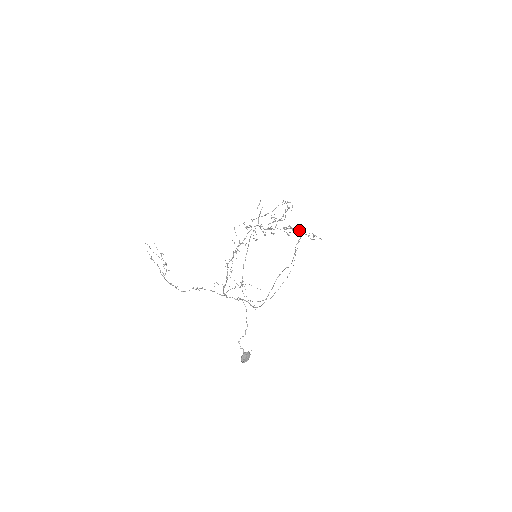
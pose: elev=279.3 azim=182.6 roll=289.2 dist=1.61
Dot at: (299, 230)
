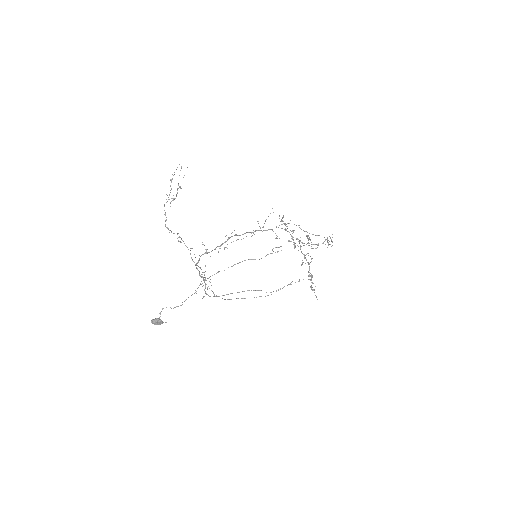
Dot at: occluded
